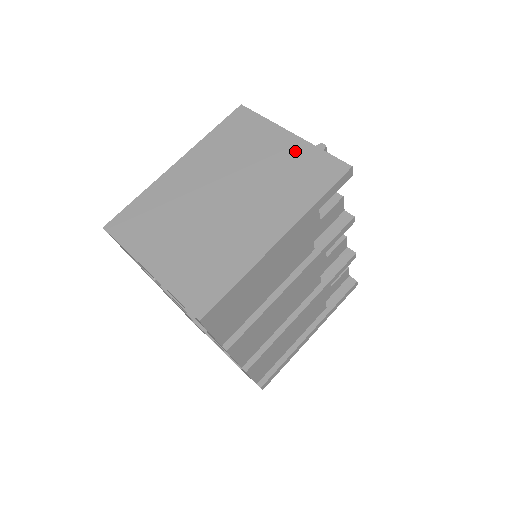
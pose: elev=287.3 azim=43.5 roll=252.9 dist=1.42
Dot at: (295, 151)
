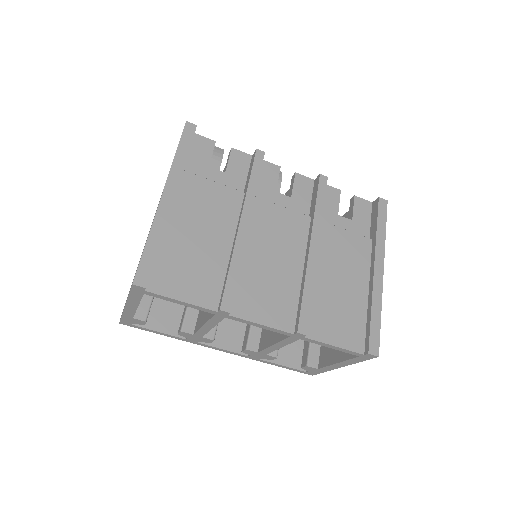
Dot at: occluded
